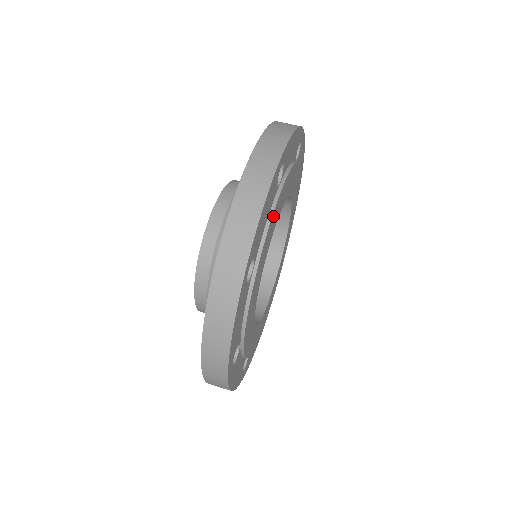
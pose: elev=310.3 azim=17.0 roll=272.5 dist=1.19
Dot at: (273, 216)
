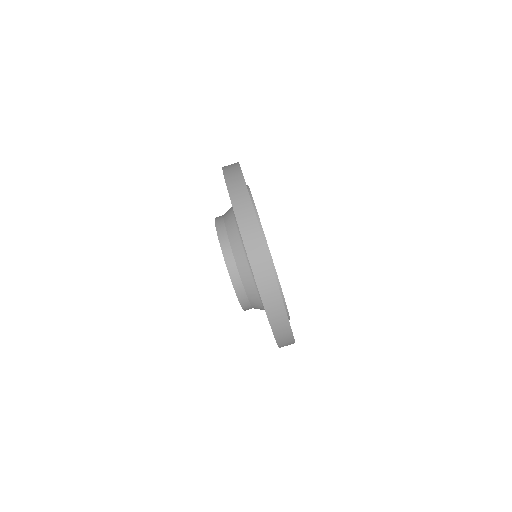
Dot at: (279, 284)
